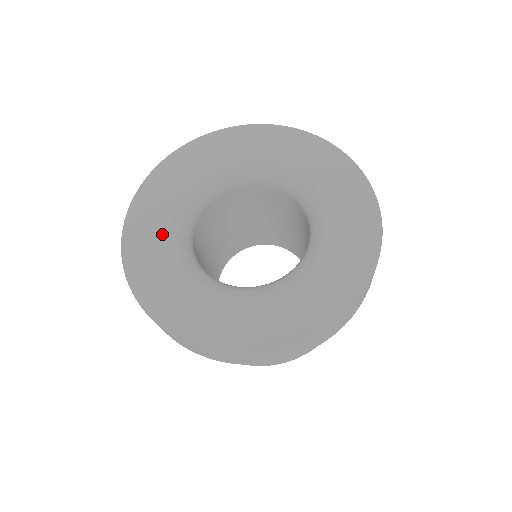
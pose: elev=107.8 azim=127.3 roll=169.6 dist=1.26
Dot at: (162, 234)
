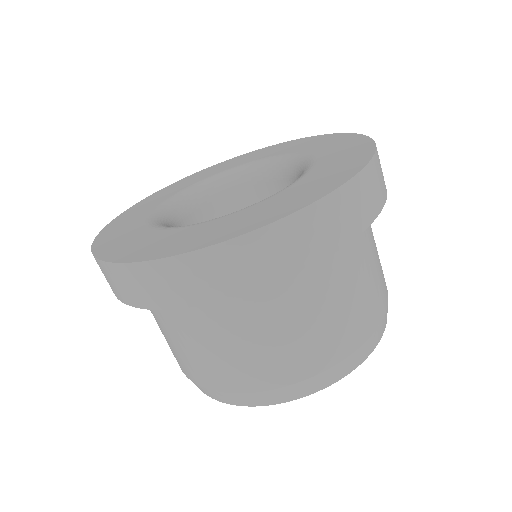
Dot at: (157, 203)
